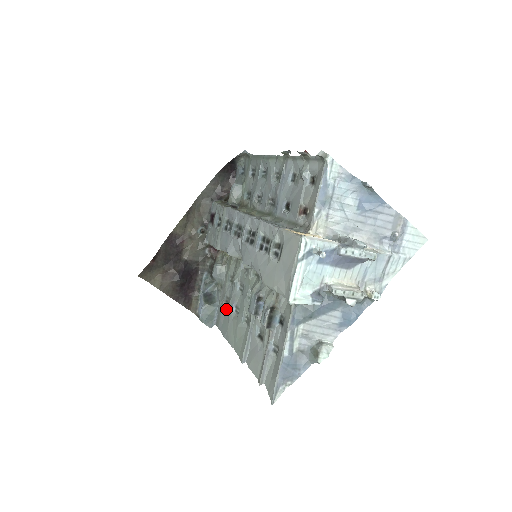
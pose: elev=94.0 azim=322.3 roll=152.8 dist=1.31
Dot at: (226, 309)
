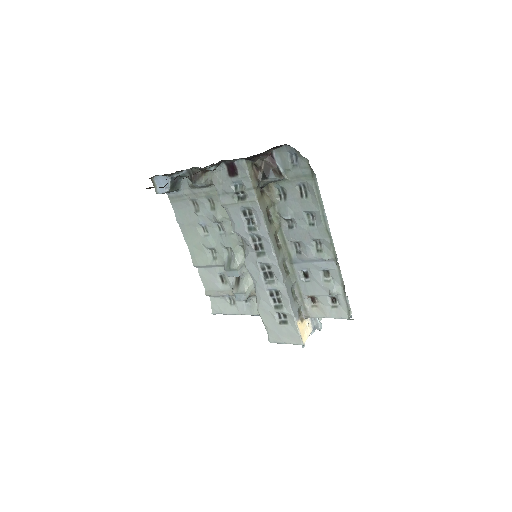
Dot at: (190, 208)
